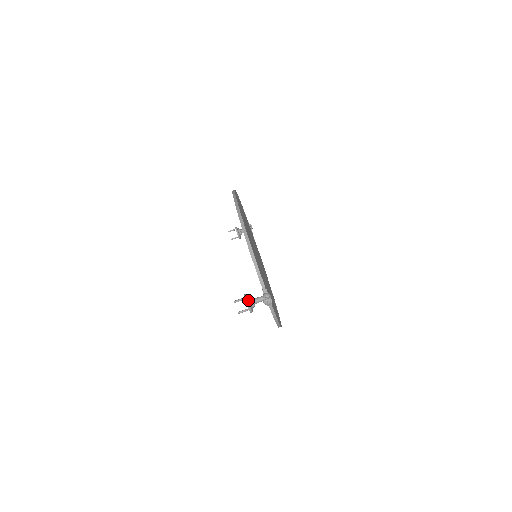
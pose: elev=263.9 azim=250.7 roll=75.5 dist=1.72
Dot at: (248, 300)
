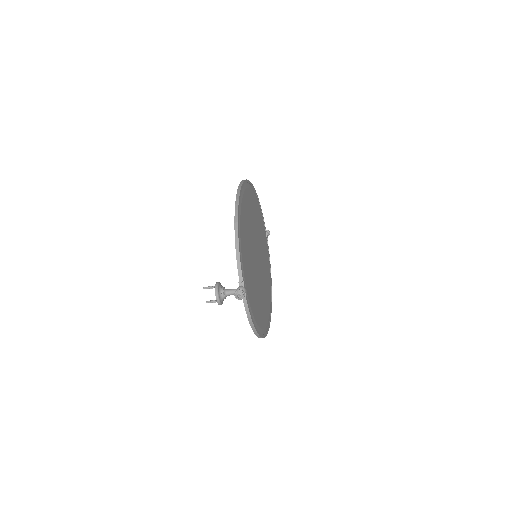
Dot at: (218, 288)
